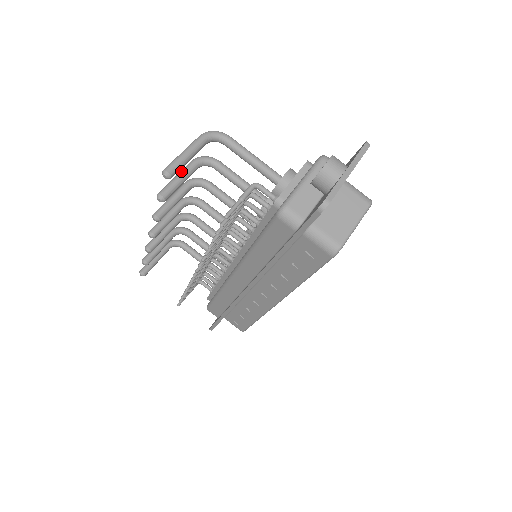
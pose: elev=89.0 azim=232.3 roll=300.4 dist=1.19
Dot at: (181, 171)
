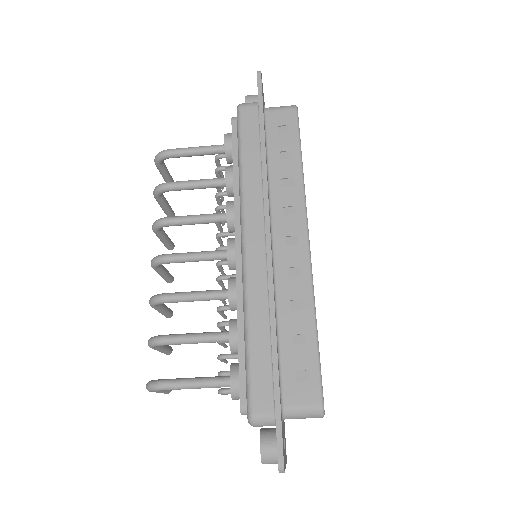
Dot at: occluded
